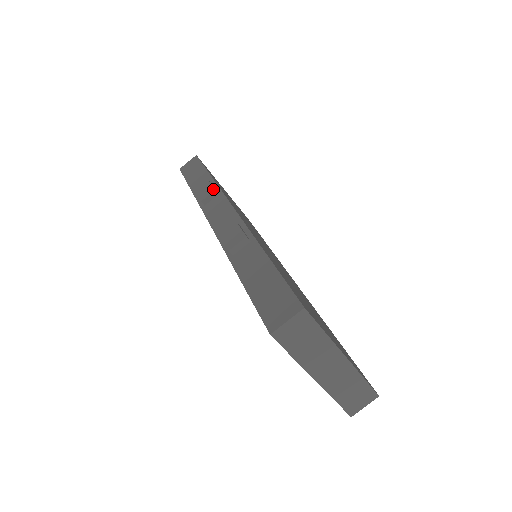
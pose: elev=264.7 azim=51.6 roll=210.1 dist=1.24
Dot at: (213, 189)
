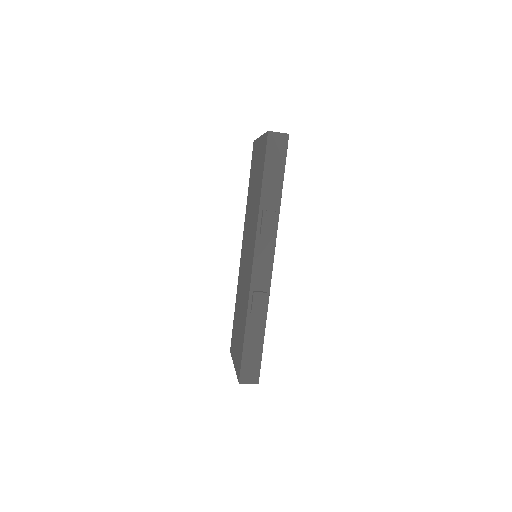
Dot at: (274, 232)
